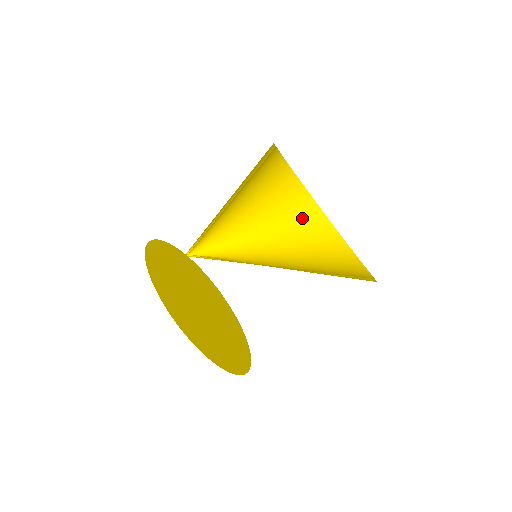
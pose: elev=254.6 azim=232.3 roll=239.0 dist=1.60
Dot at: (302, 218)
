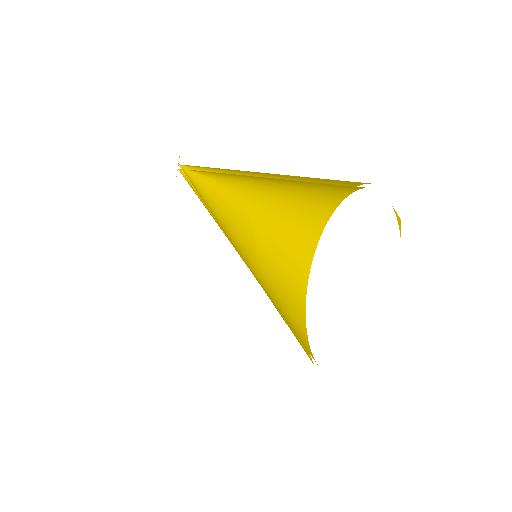
Dot at: occluded
